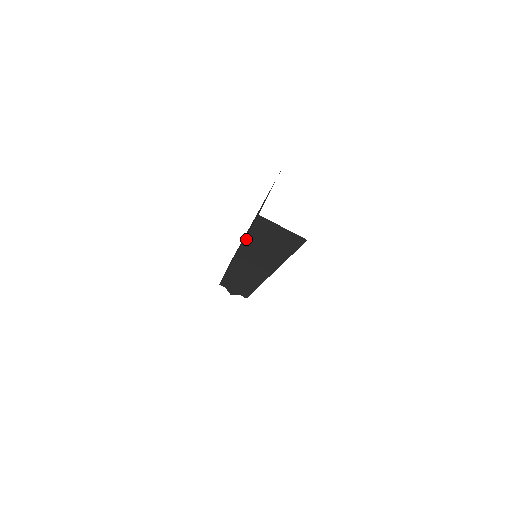
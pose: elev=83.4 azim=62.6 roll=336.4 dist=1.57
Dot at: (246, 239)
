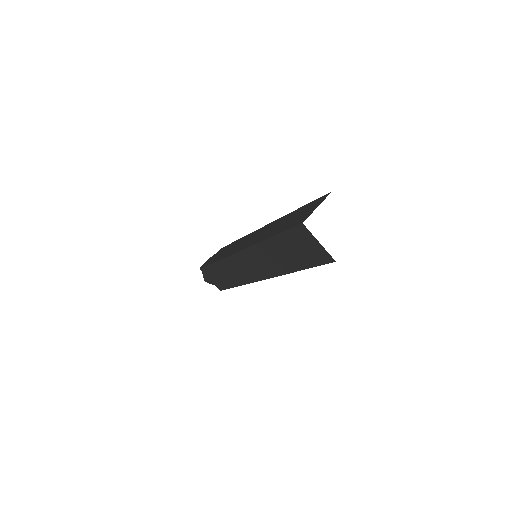
Dot at: (269, 239)
